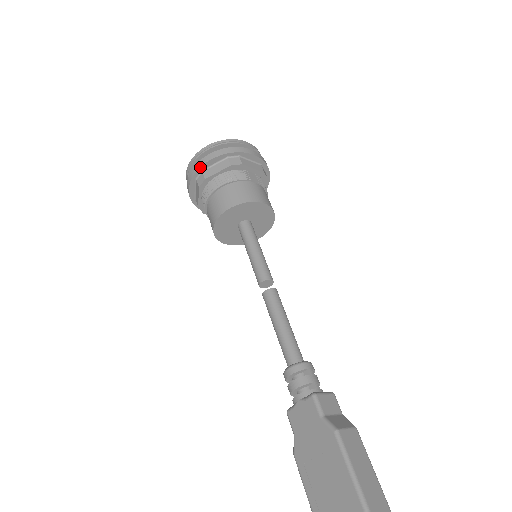
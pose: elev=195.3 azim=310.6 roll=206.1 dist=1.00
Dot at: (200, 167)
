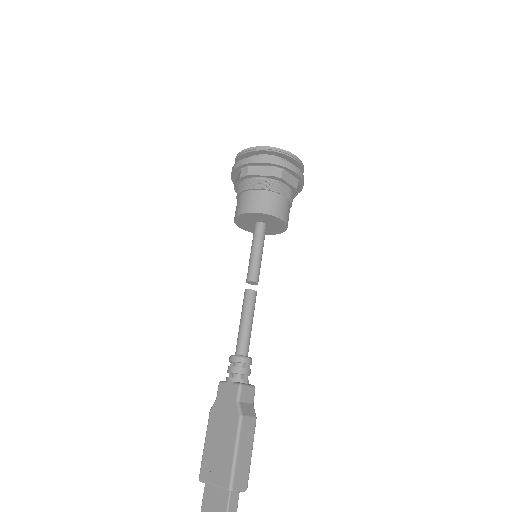
Dot at: (248, 163)
